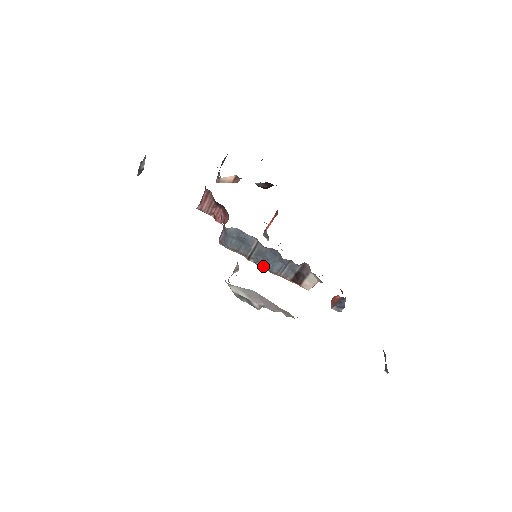
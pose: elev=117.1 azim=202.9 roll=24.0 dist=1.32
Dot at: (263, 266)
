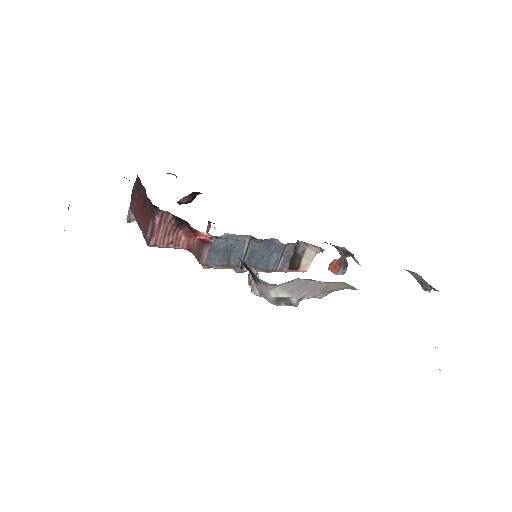
Dot at: (258, 268)
